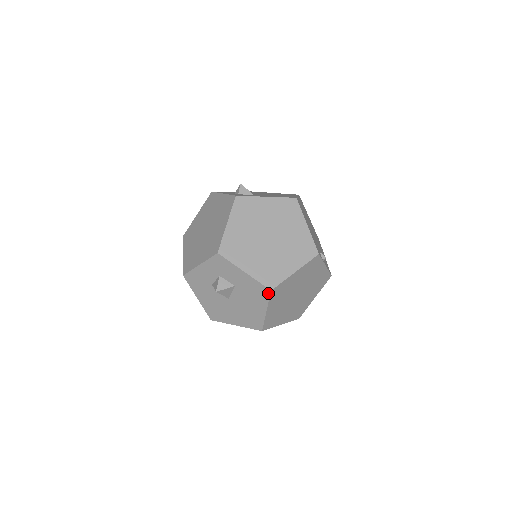
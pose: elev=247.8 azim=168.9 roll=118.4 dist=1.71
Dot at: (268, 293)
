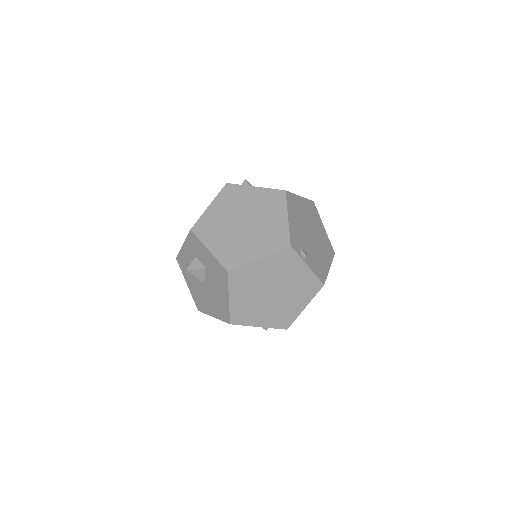
Dot at: (226, 275)
